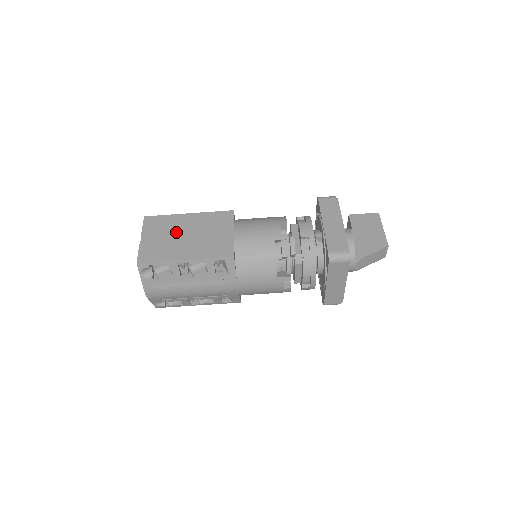
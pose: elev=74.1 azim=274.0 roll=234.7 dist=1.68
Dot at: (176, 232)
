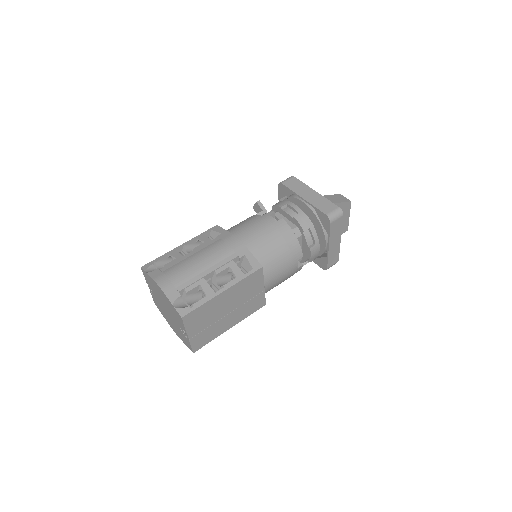
Dot at: occluded
